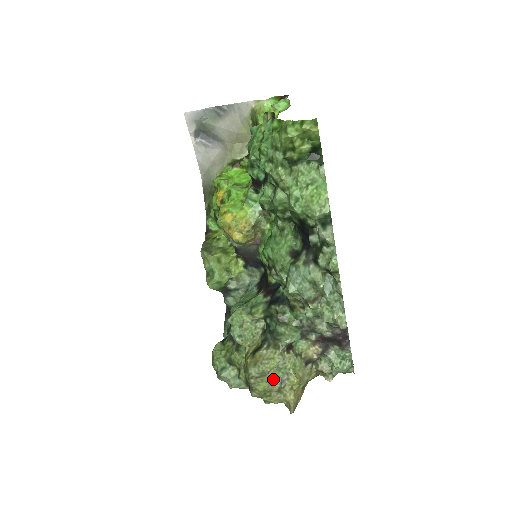
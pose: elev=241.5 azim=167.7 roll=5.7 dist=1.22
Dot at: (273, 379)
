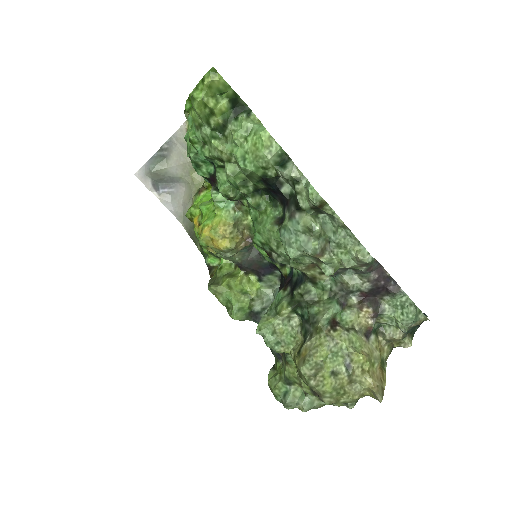
Dot at: (335, 369)
